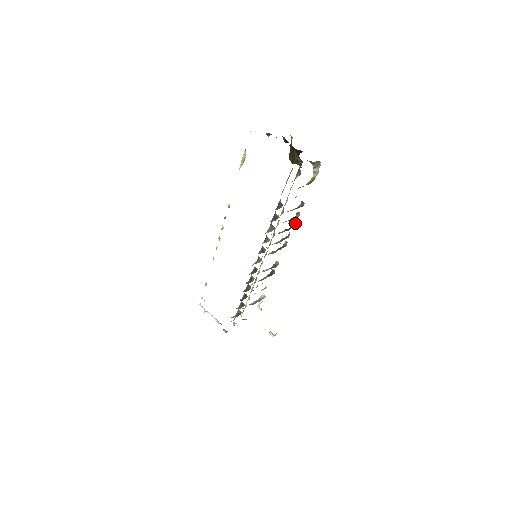
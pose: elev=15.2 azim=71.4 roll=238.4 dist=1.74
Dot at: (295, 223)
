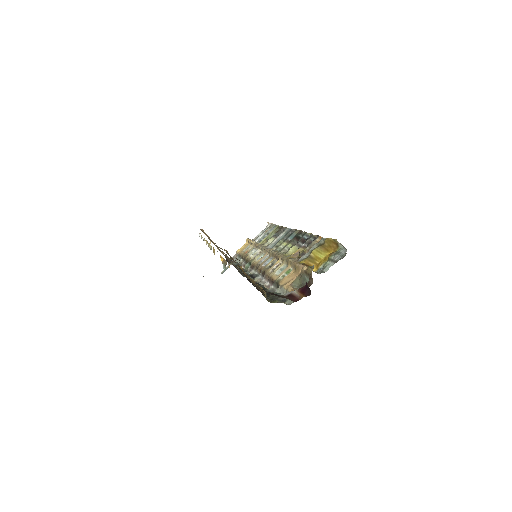
Dot at: occluded
